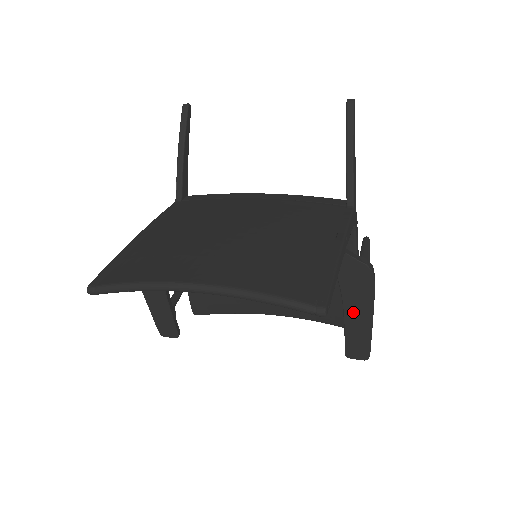
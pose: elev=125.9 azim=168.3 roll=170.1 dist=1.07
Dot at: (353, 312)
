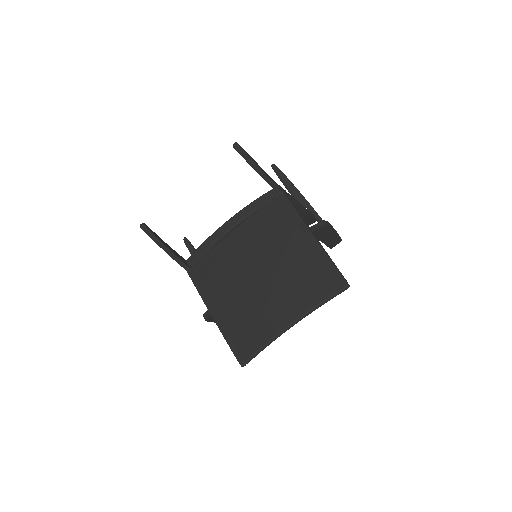
Dot at: (326, 238)
